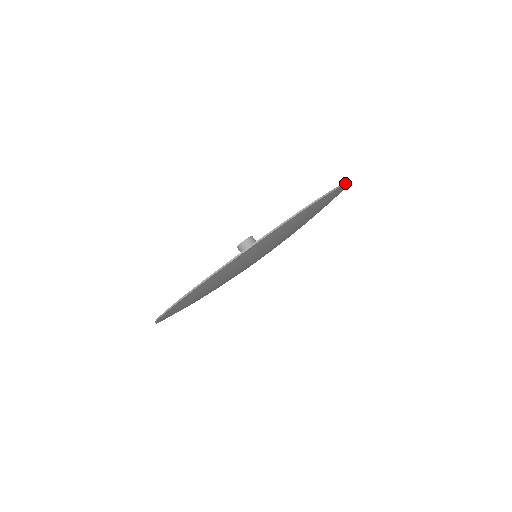
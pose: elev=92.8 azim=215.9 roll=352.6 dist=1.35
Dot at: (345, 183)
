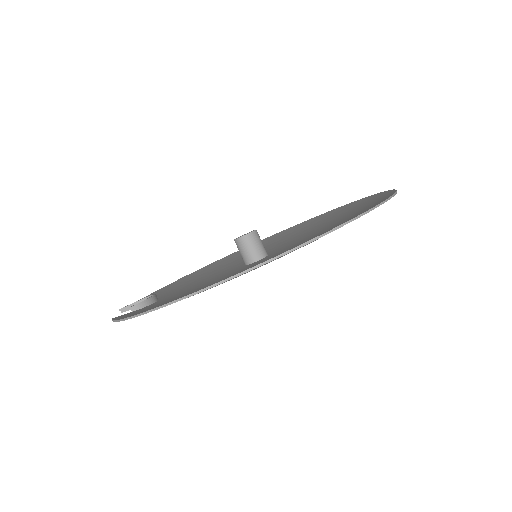
Dot at: occluded
